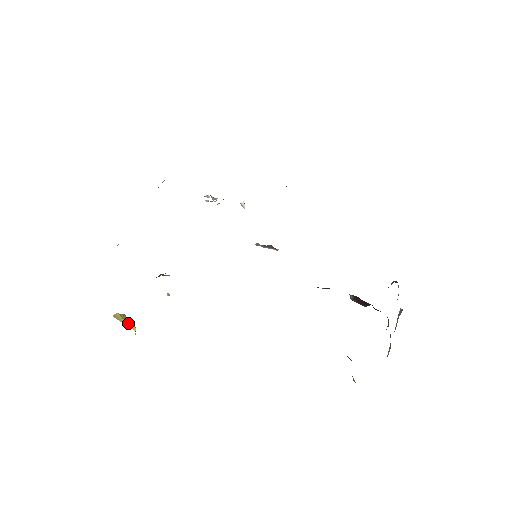
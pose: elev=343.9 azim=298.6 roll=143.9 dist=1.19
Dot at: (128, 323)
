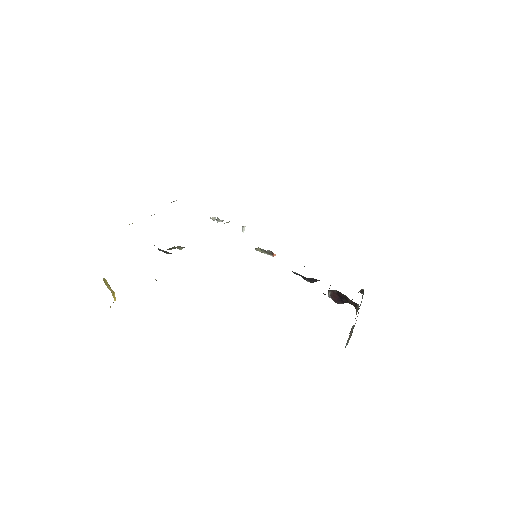
Dot at: (112, 291)
